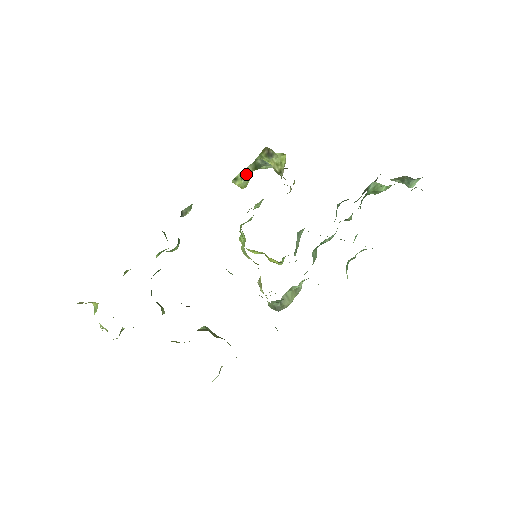
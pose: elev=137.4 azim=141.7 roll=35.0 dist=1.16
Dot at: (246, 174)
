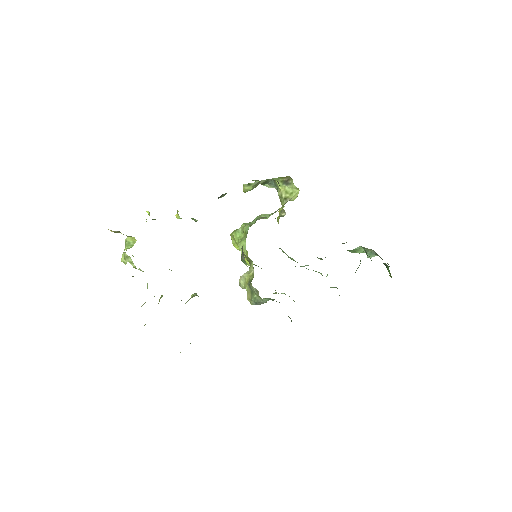
Dot at: (257, 184)
